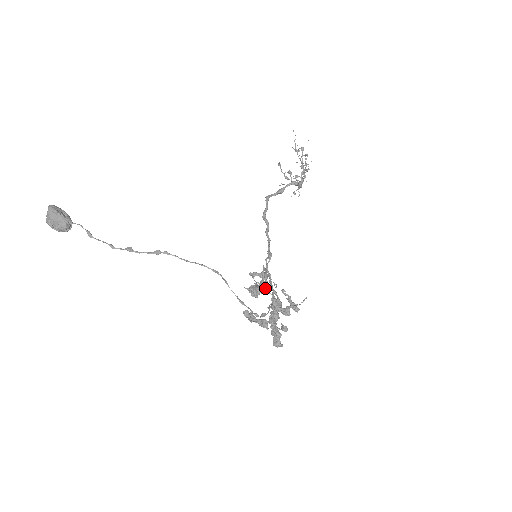
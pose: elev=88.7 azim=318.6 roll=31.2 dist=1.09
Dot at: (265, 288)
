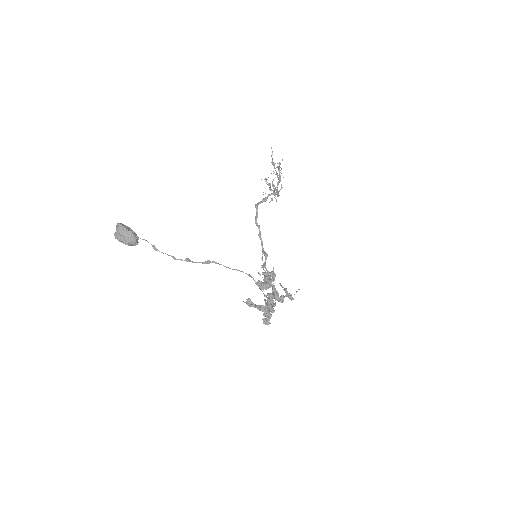
Dot at: occluded
